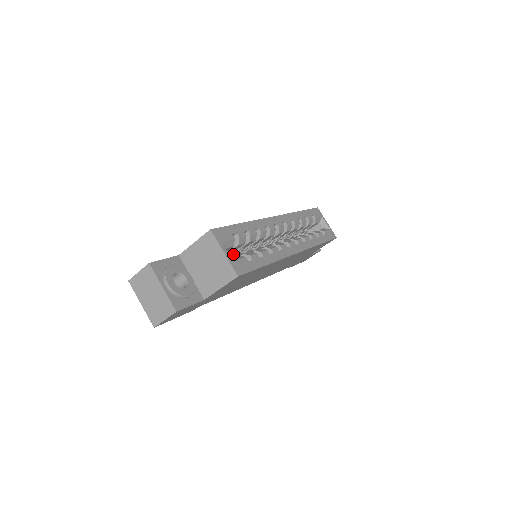
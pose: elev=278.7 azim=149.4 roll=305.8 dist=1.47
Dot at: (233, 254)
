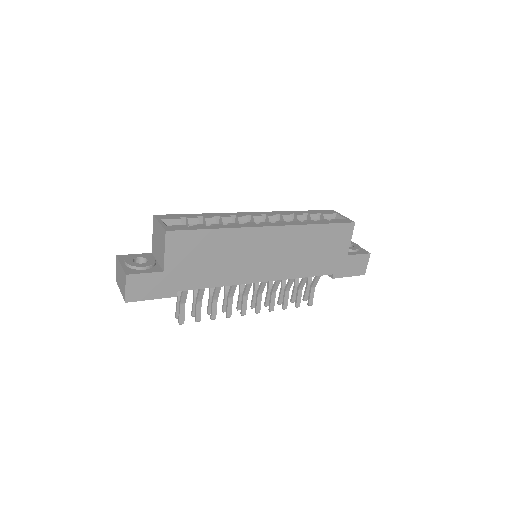
Dot at: occluded
